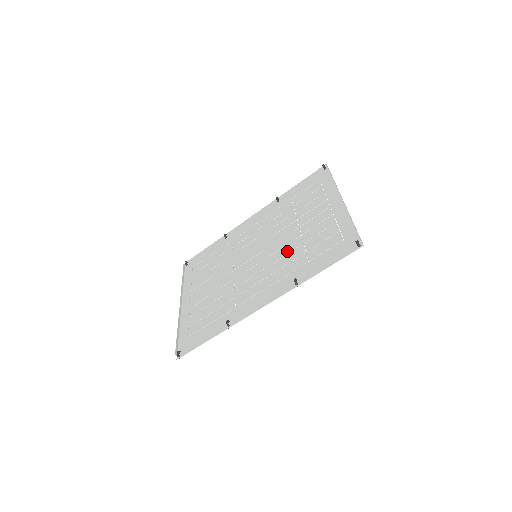
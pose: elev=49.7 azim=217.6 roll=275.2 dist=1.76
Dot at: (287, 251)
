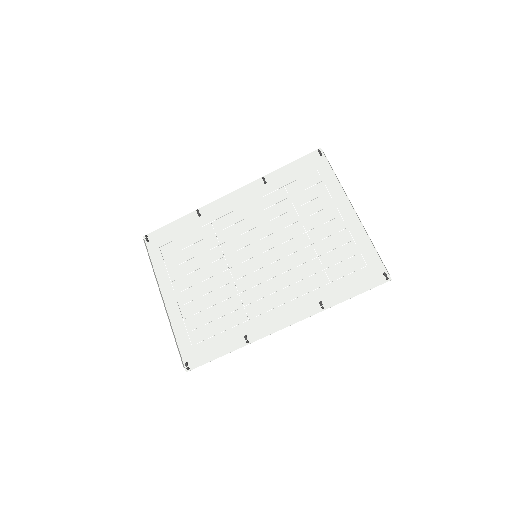
Dot at: (299, 261)
